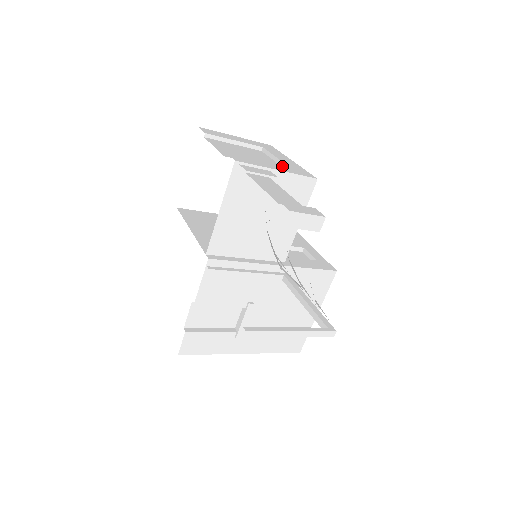
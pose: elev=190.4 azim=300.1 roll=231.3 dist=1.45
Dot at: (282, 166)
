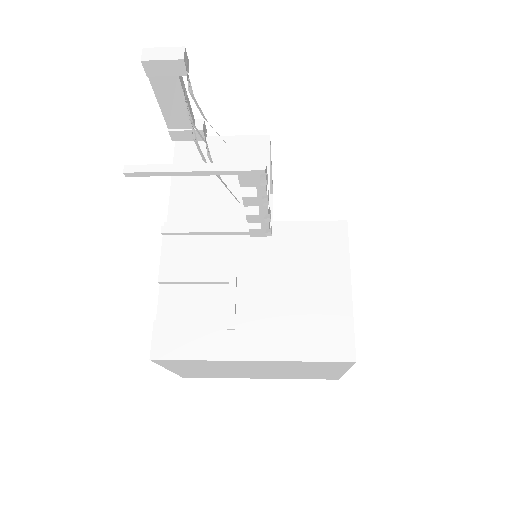
Dot at: occluded
